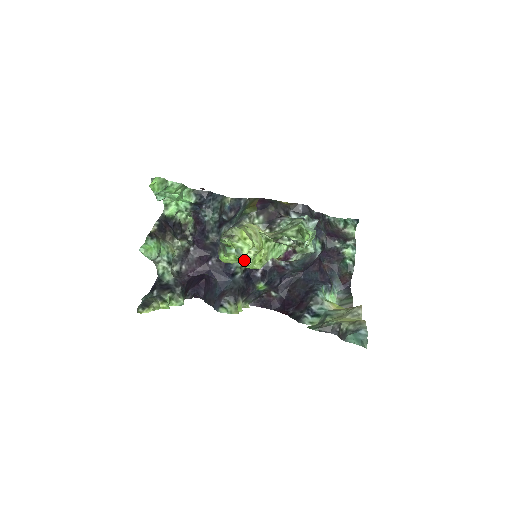
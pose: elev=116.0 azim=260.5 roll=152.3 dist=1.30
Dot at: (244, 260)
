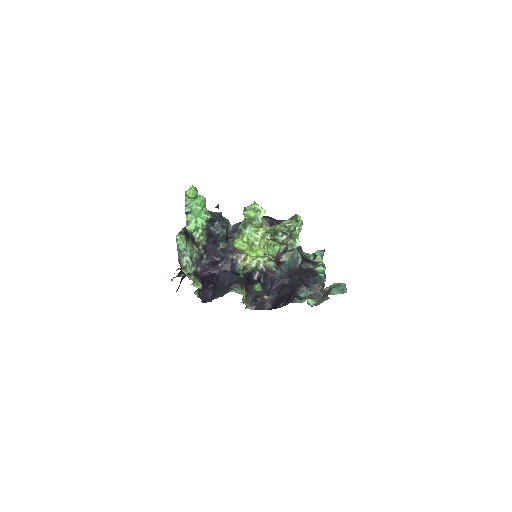
Dot at: (254, 241)
